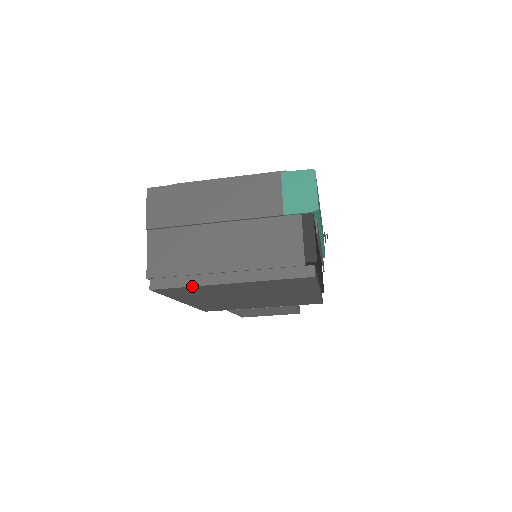
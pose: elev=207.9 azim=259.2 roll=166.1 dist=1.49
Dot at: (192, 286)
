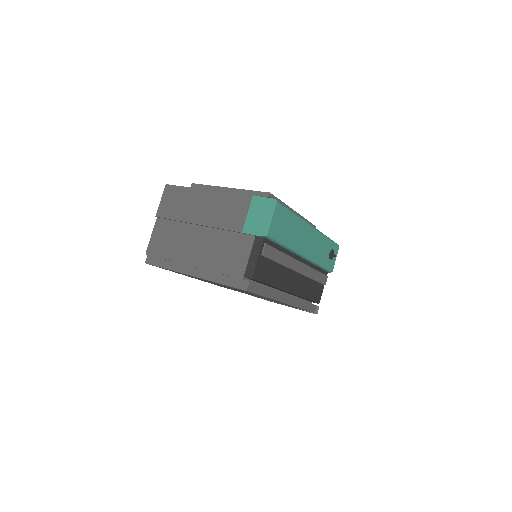
Dot at: (169, 269)
